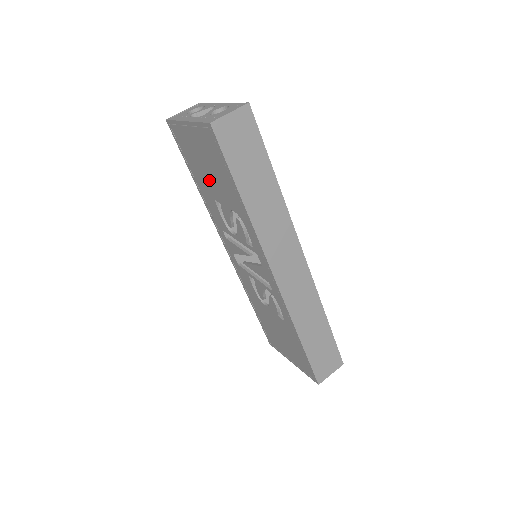
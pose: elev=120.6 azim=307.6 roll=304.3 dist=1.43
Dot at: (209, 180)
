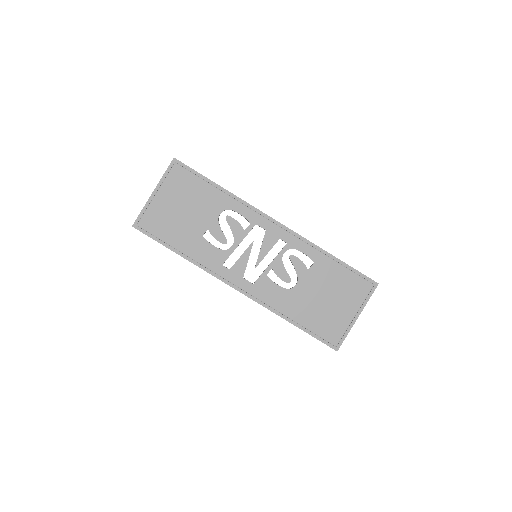
Dot at: (190, 220)
